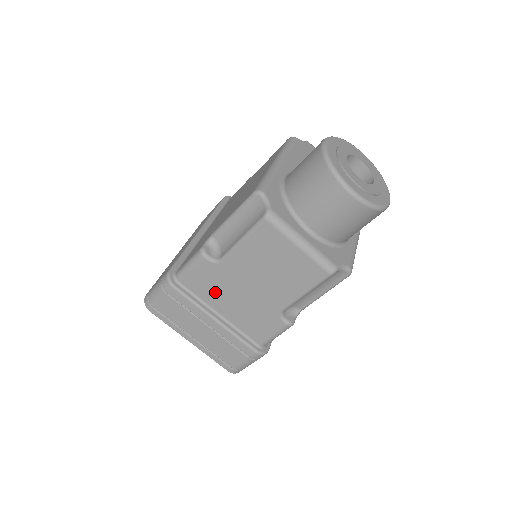
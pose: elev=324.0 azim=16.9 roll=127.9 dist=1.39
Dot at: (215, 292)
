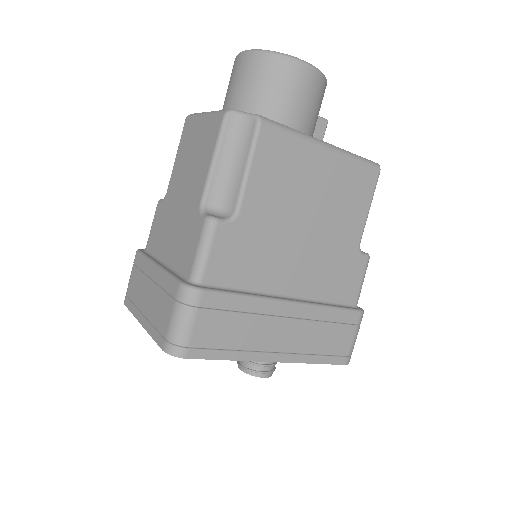
Dot at: (163, 235)
